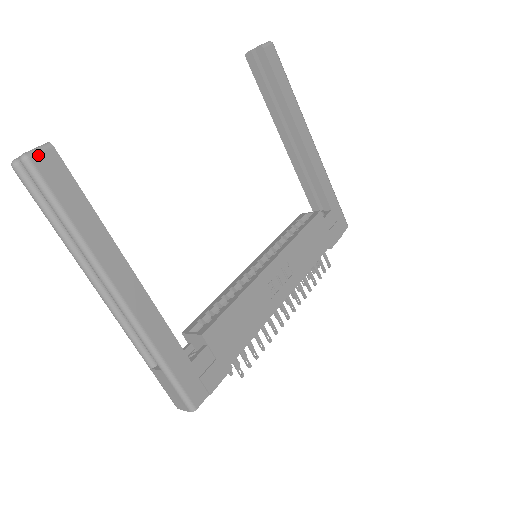
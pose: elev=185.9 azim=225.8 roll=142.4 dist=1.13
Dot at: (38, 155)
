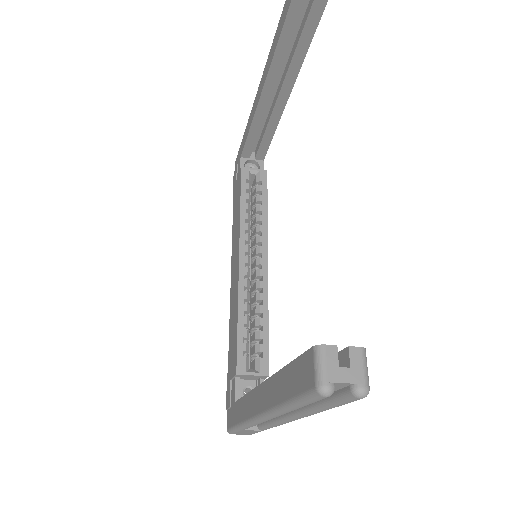
Dot at: (367, 377)
